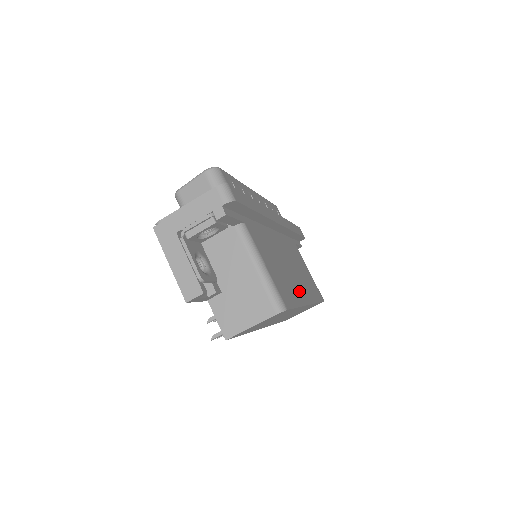
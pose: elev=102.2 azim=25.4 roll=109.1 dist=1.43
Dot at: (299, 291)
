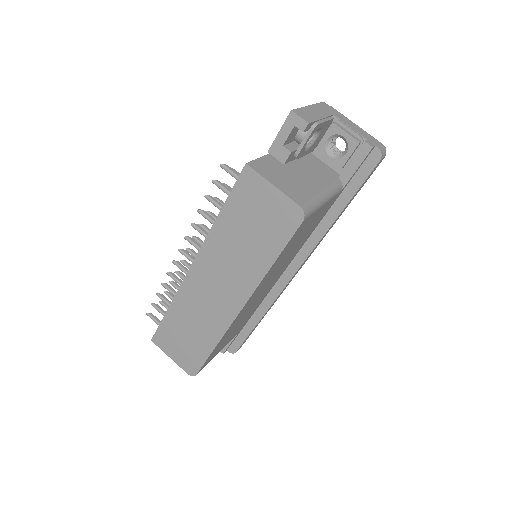
Dot at: (260, 287)
